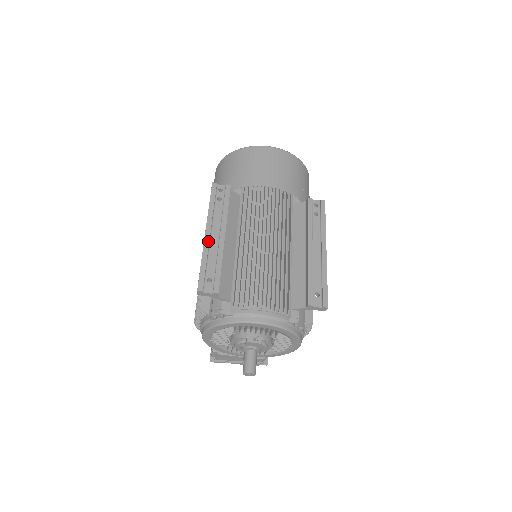
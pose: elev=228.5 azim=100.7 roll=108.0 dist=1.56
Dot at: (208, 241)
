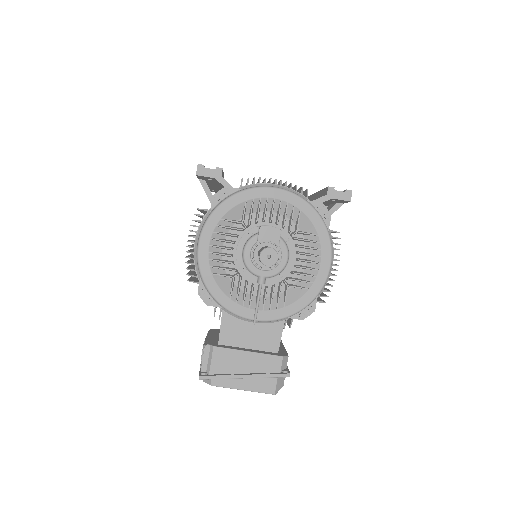
Dot at: occluded
